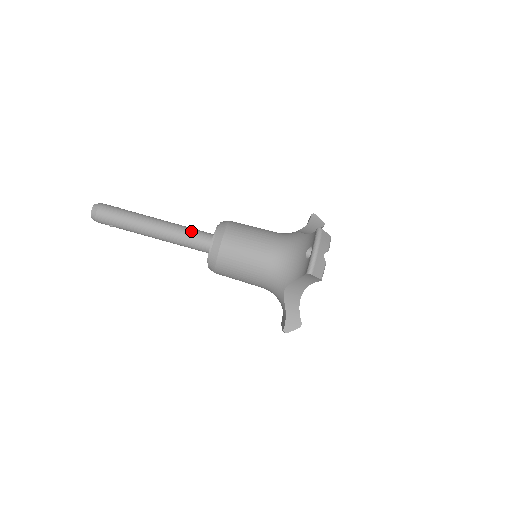
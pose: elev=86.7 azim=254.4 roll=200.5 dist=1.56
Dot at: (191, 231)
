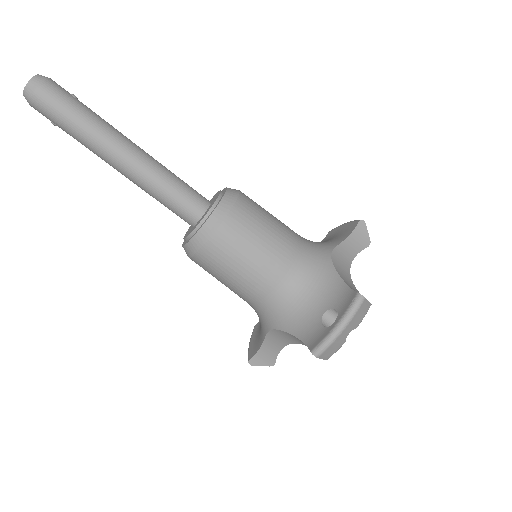
Dot at: (176, 187)
